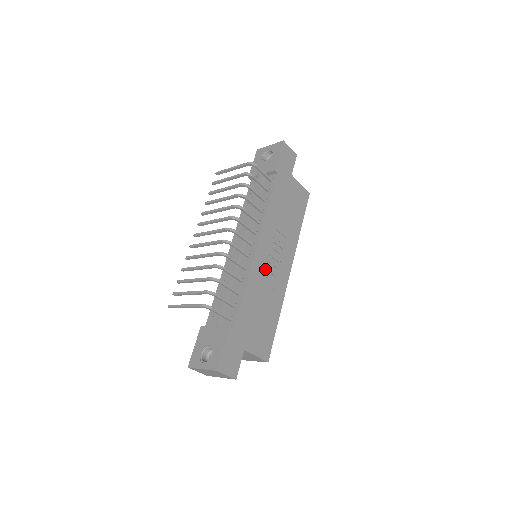
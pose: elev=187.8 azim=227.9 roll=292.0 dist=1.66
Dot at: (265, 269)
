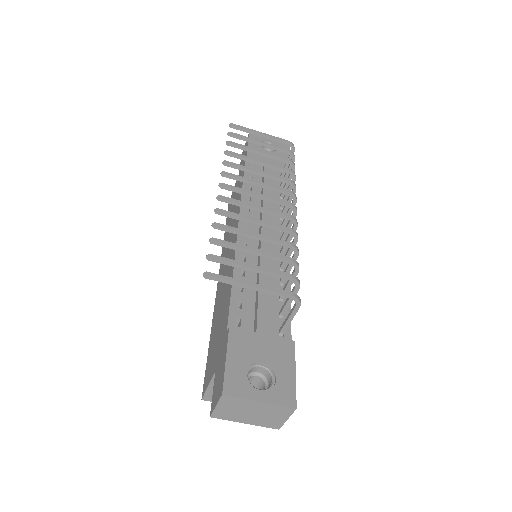
Dot at: occluded
